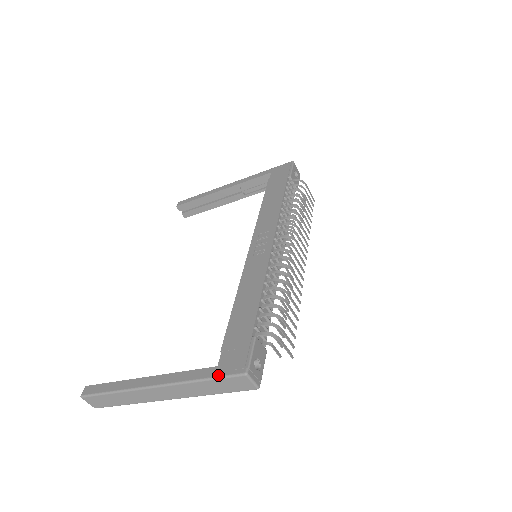
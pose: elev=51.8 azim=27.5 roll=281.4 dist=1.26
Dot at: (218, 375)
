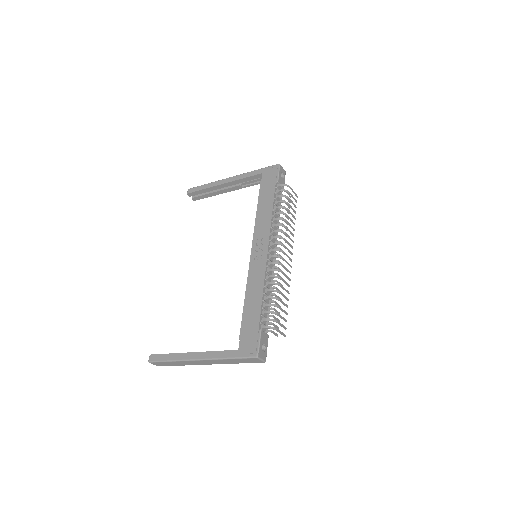
Dot at: (239, 356)
